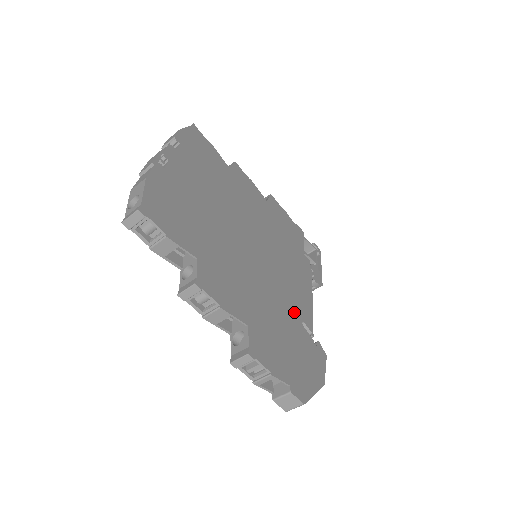
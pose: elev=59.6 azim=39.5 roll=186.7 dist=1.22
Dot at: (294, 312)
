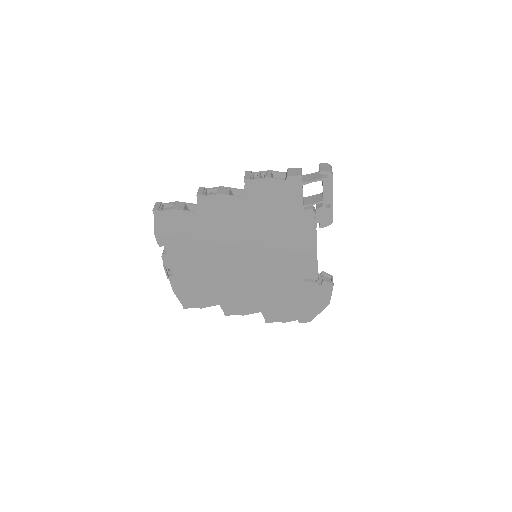
Dot at: (296, 278)
